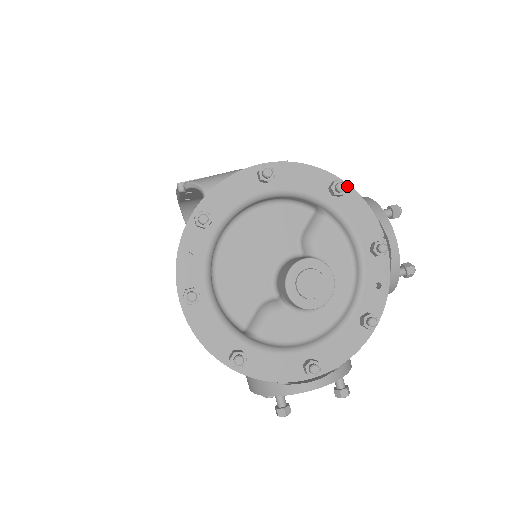
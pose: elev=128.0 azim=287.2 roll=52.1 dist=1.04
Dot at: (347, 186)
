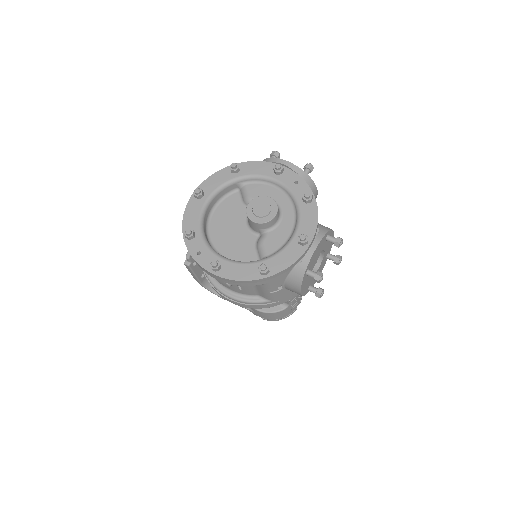
Dot at: (238, 164)
